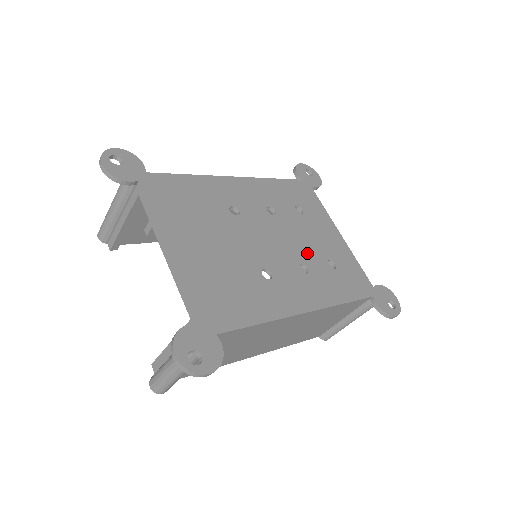
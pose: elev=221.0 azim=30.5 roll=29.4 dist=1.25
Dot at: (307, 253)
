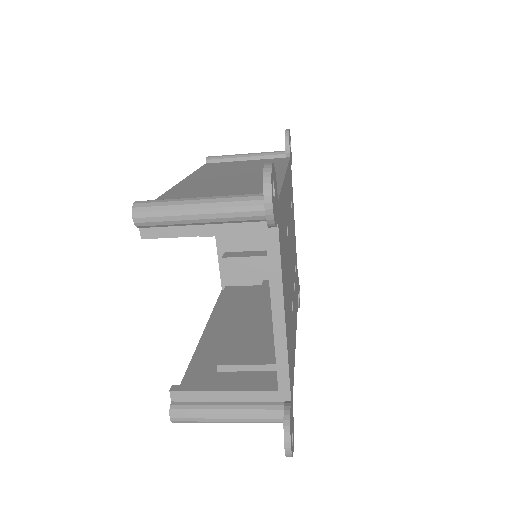
Dot at: occluded
